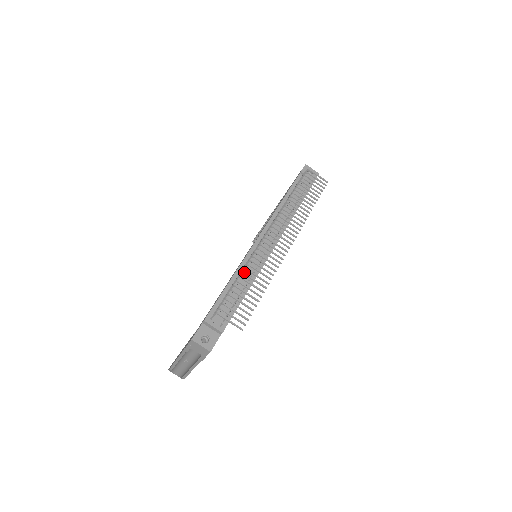
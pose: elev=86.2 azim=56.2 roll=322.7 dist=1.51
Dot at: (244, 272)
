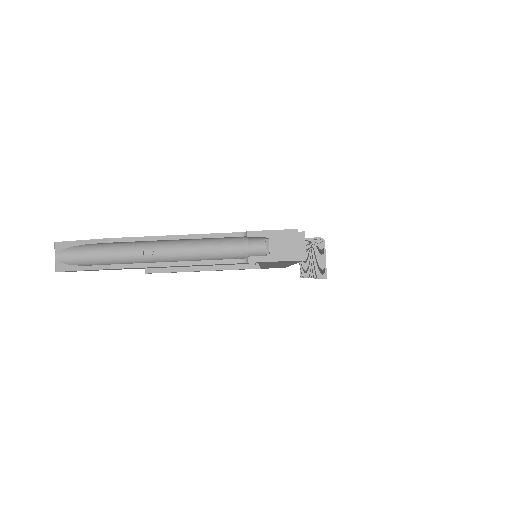
Dot at: occluded
